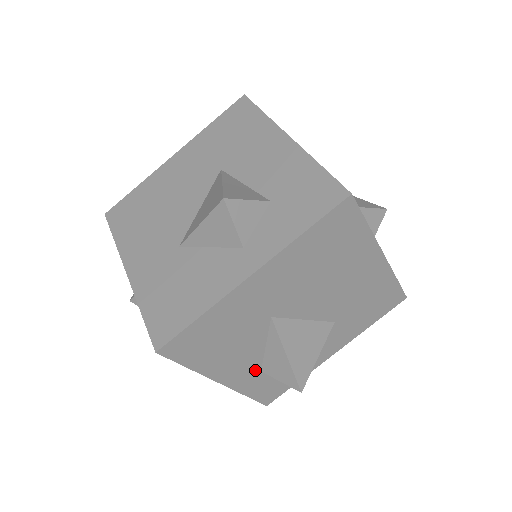
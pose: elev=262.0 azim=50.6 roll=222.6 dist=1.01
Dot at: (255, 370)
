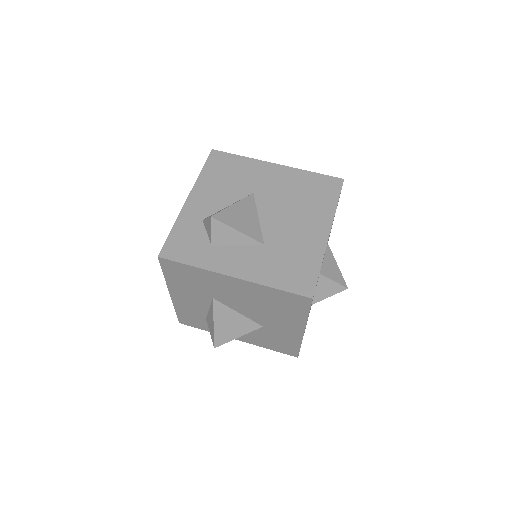
Dot at: (203, 215)
